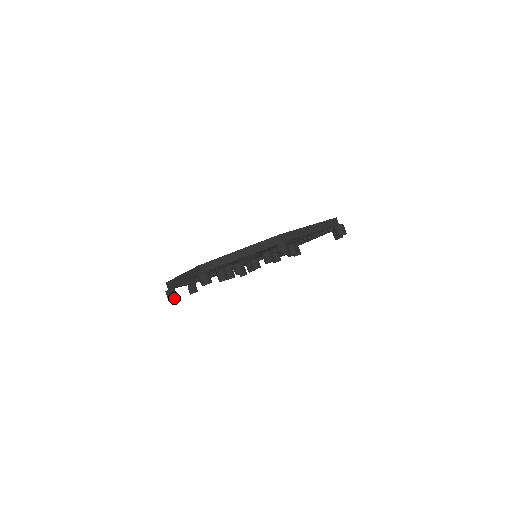
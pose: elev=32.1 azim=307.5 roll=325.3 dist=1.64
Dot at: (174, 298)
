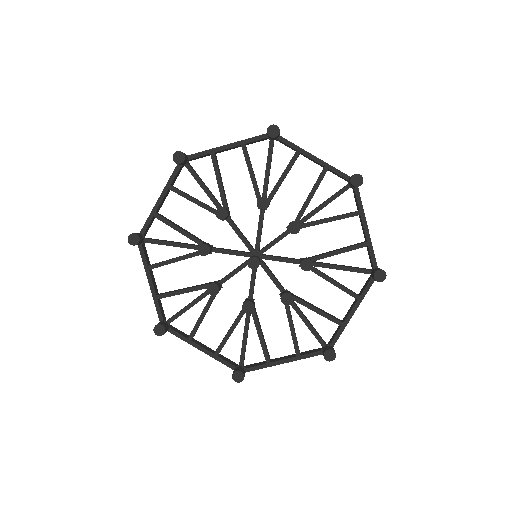
Dot at: (159, 327)
